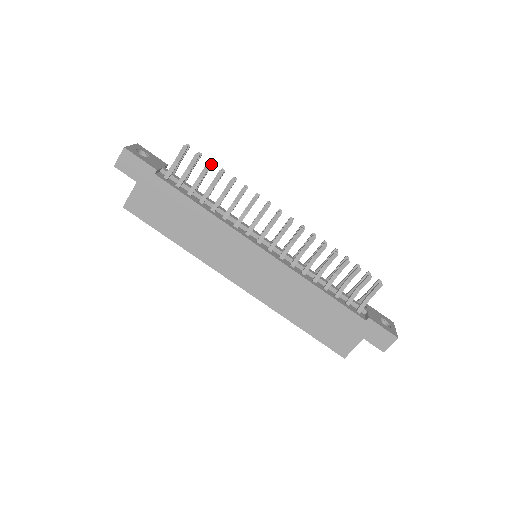
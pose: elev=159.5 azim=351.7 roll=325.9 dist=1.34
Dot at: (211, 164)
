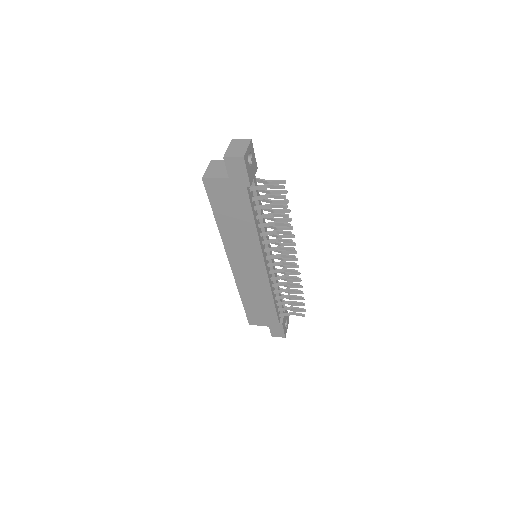
Dot at: (287, 207)
